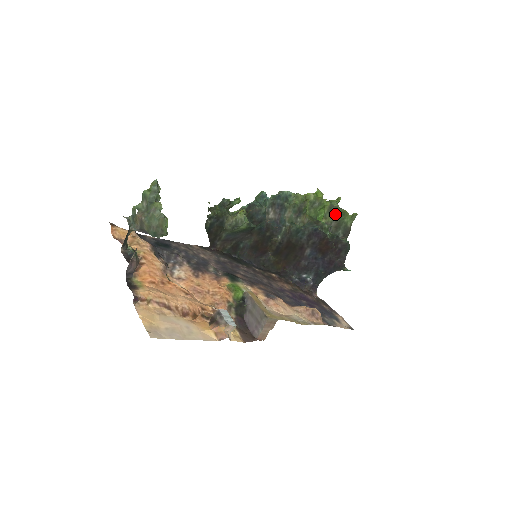
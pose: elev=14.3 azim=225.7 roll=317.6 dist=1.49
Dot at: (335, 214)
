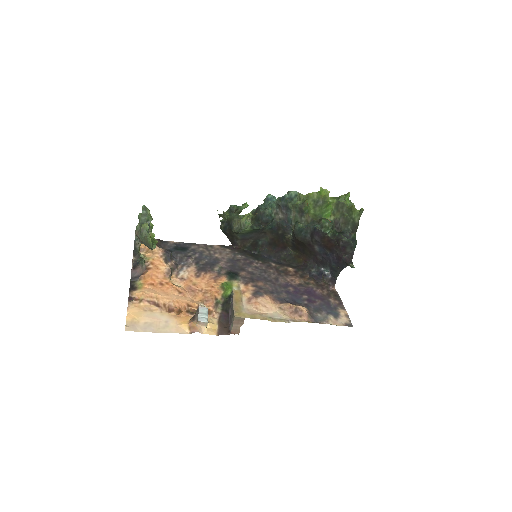
Dot at: (343, 210)
